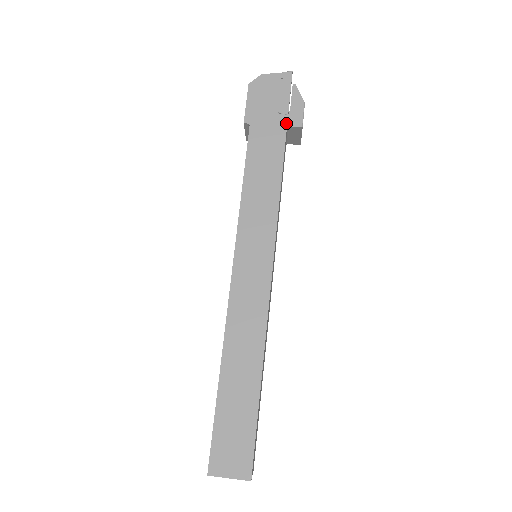
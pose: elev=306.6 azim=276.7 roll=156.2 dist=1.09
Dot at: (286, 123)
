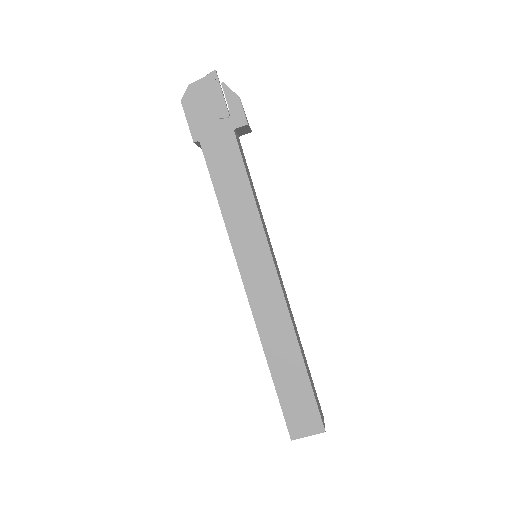
Dot at: (231, 126)
